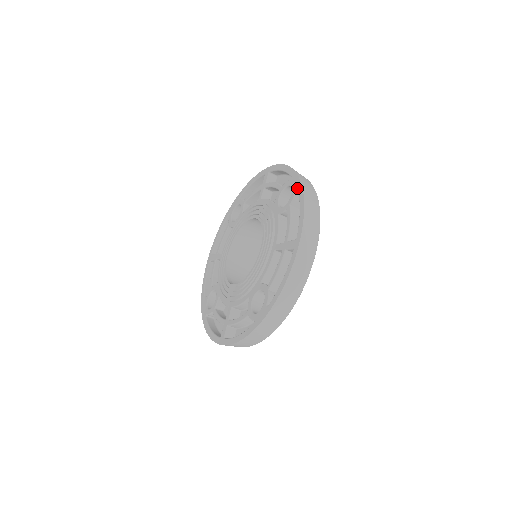
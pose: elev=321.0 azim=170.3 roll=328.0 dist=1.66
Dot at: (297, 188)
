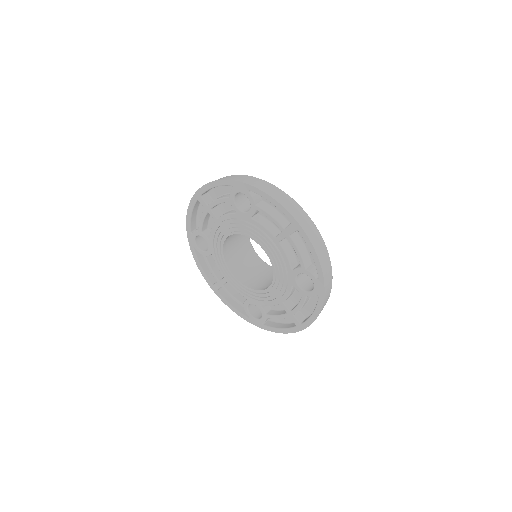
Dot at: (248, 190)
